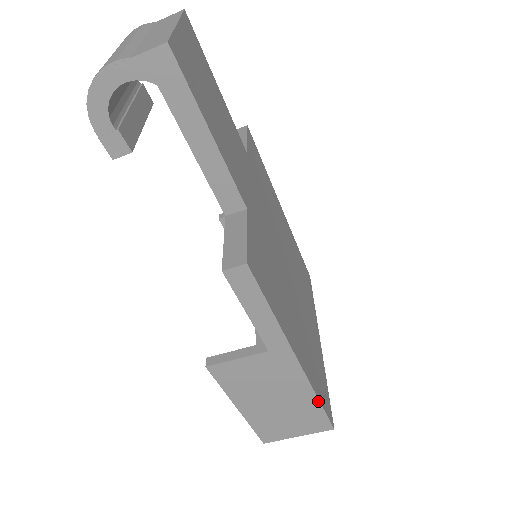
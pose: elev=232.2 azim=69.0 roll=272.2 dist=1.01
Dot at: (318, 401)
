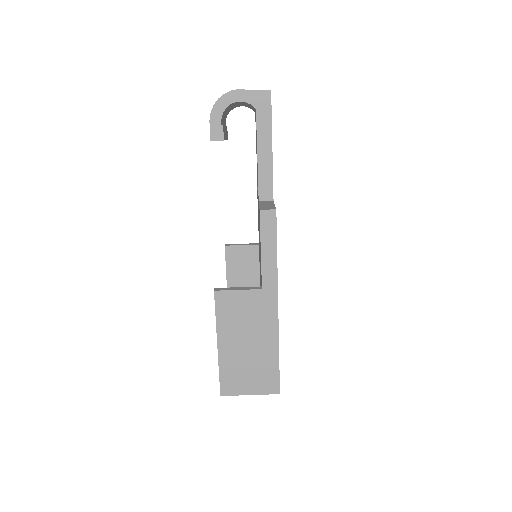
Dot at: (278, 355)
